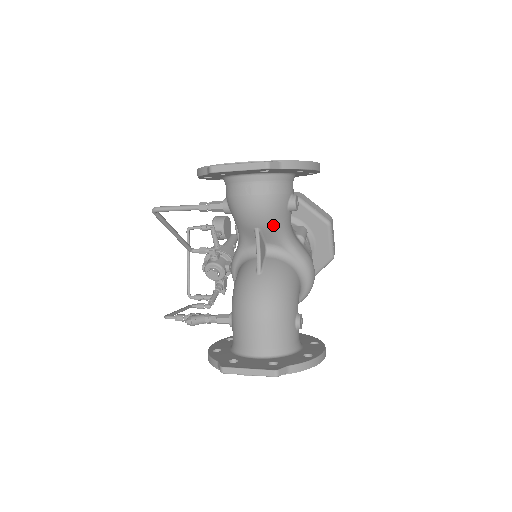
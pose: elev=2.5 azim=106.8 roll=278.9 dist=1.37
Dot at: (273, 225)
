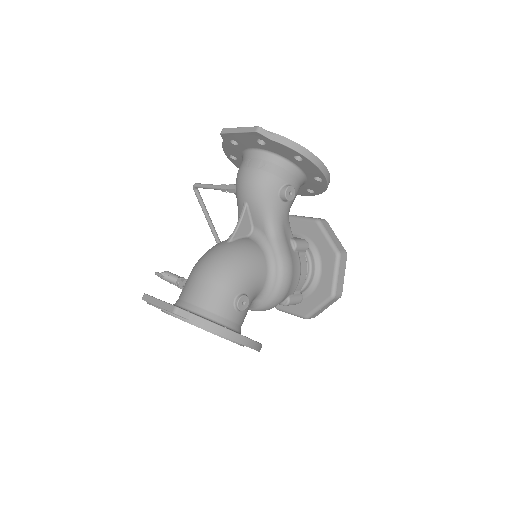
Dot at: (259, 203)
